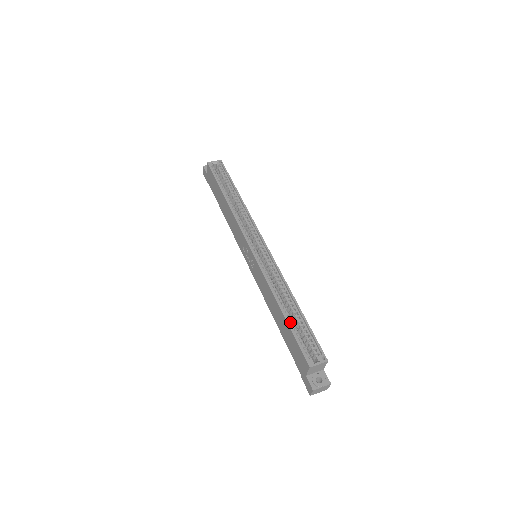
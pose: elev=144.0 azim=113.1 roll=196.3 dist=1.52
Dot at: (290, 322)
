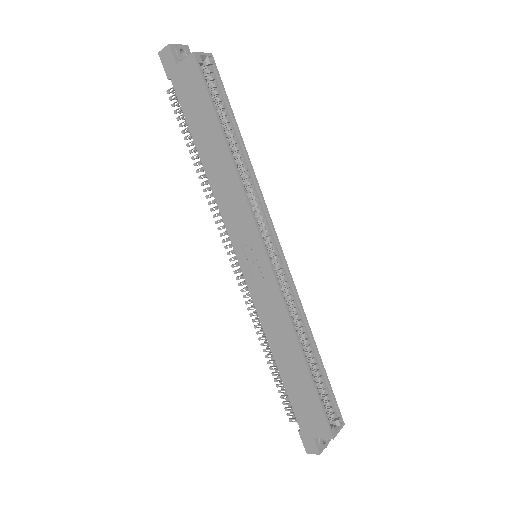
Dot at: (312, 377)
